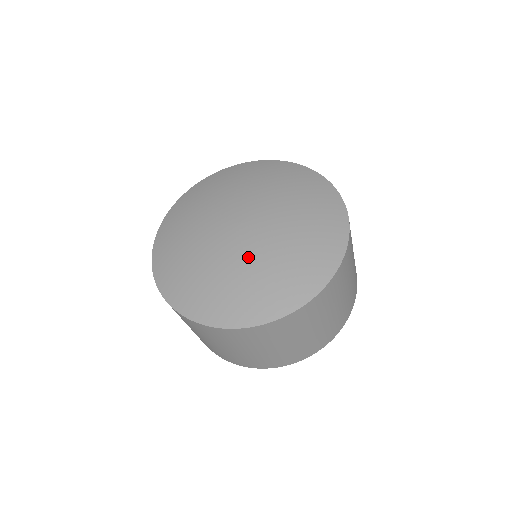
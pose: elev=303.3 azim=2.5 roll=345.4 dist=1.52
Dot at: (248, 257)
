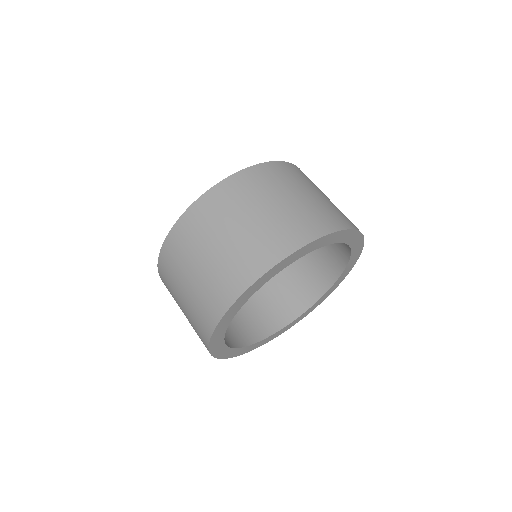
Dot at: occluded
